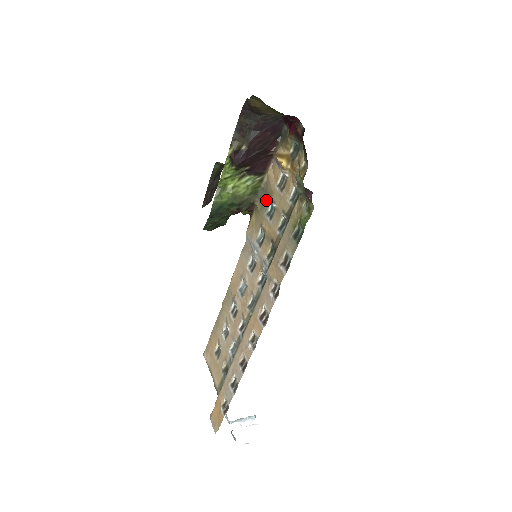
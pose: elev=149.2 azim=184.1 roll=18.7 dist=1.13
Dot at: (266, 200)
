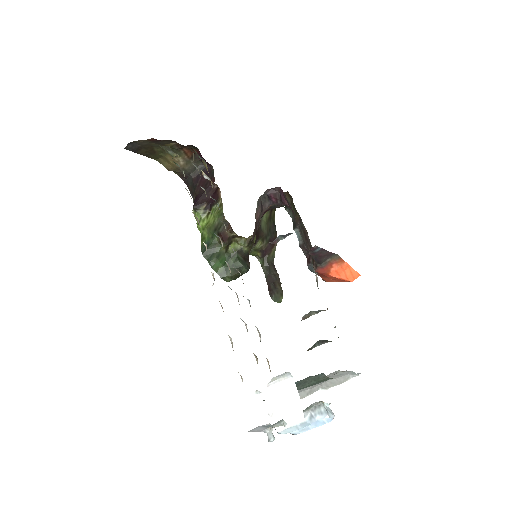
Dot at: occluded
